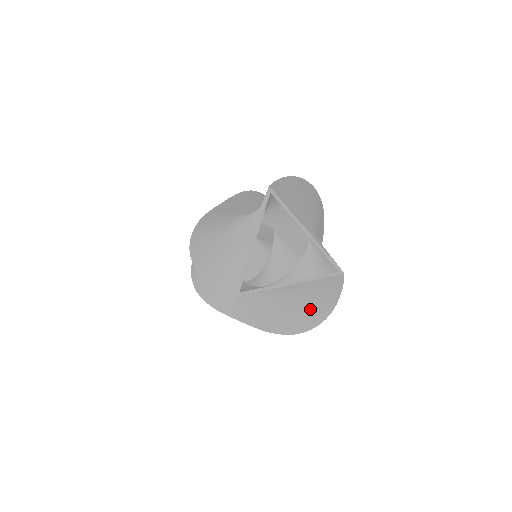
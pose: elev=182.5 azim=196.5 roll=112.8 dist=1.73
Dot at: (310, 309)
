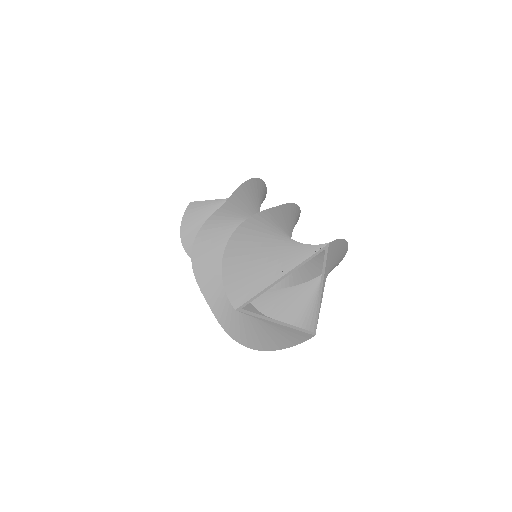
Dot at: (270, 339)
